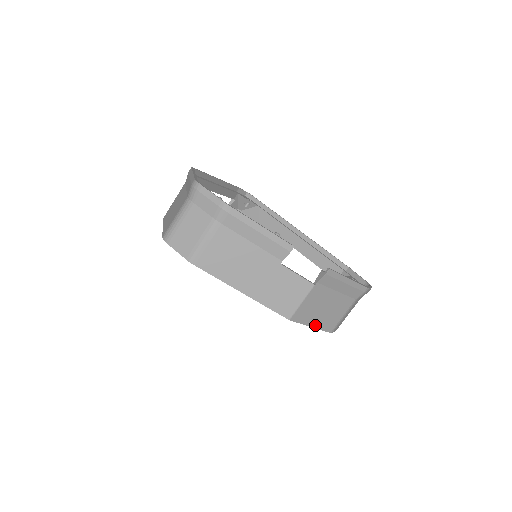
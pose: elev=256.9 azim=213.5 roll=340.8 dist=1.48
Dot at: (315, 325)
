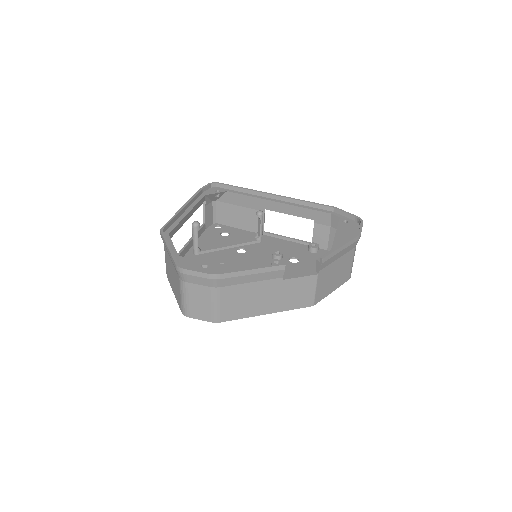
Dot at: (334, 288)
